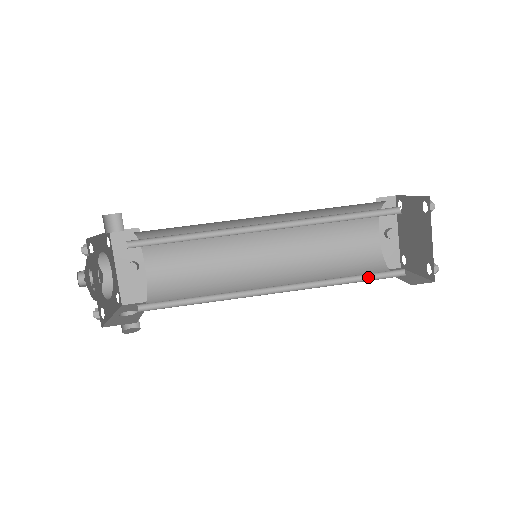
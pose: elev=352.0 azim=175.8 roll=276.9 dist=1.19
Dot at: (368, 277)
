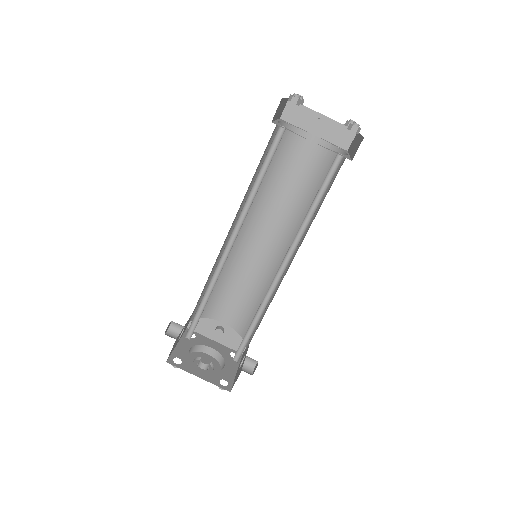
Dot at: (323, 189)
